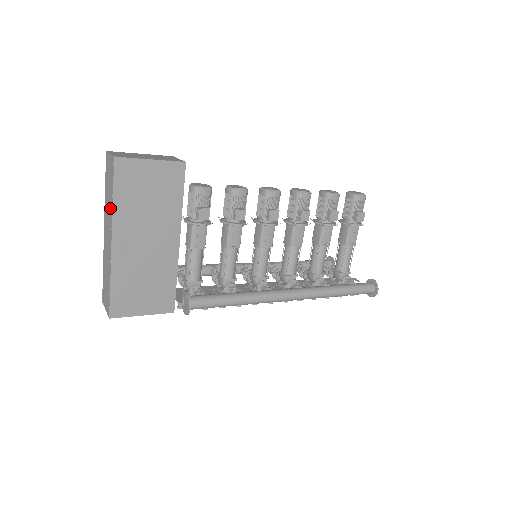
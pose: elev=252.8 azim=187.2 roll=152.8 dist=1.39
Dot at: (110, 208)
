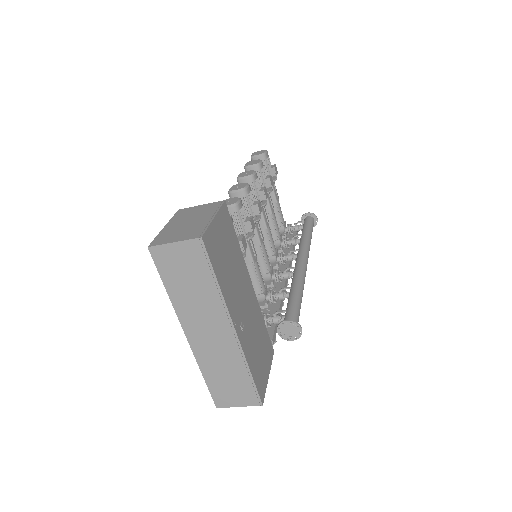
Dot at: (210, 299)
